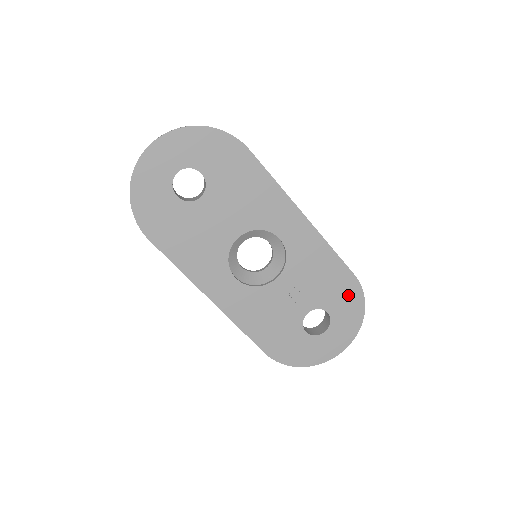
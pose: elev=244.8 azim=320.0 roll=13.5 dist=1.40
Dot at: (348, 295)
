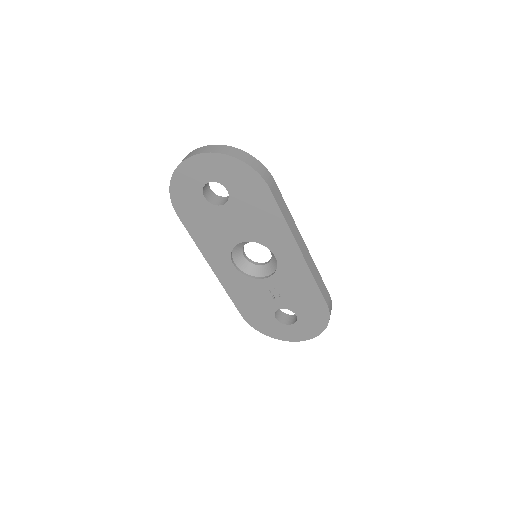
Dot at: (317, 313)
